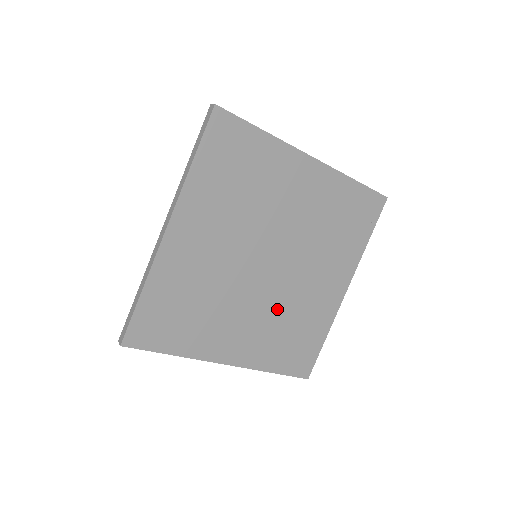
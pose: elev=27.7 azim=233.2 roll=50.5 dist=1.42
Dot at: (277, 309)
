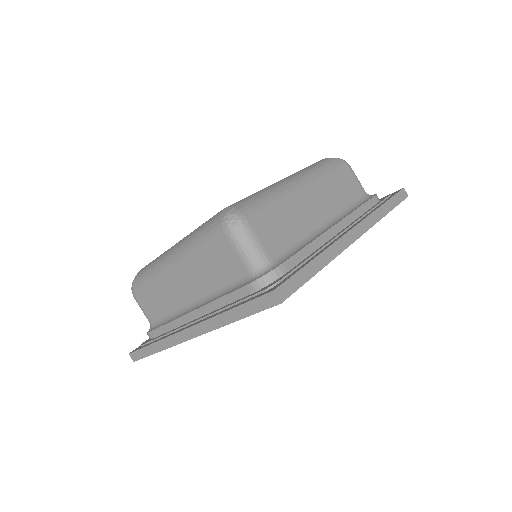
Dot at: occluded
